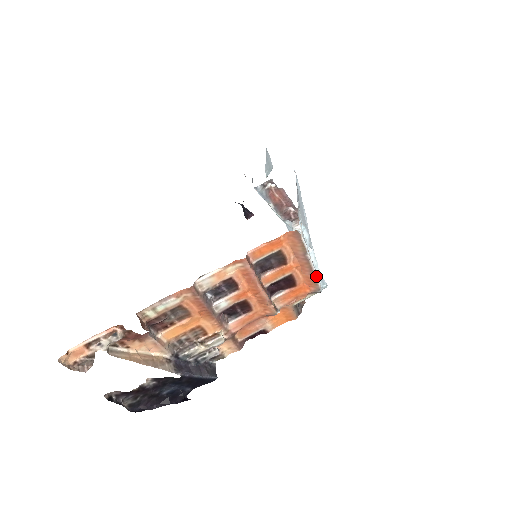
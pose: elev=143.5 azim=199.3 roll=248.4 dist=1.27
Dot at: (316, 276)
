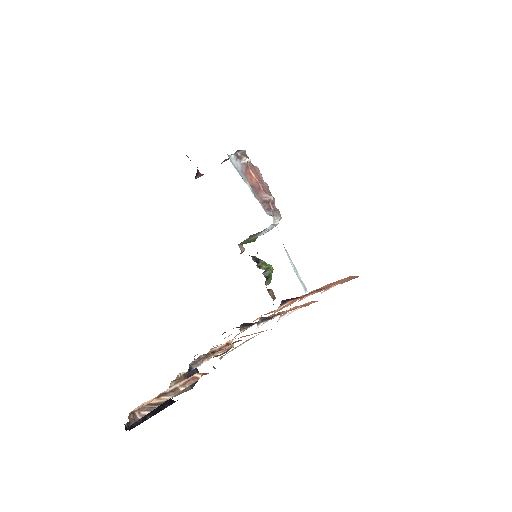
Dot at: occluded
